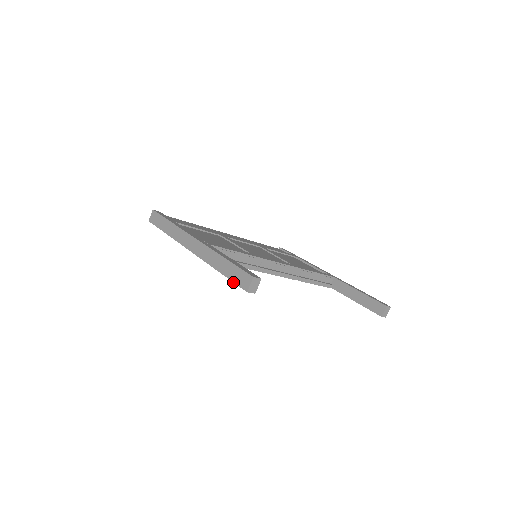
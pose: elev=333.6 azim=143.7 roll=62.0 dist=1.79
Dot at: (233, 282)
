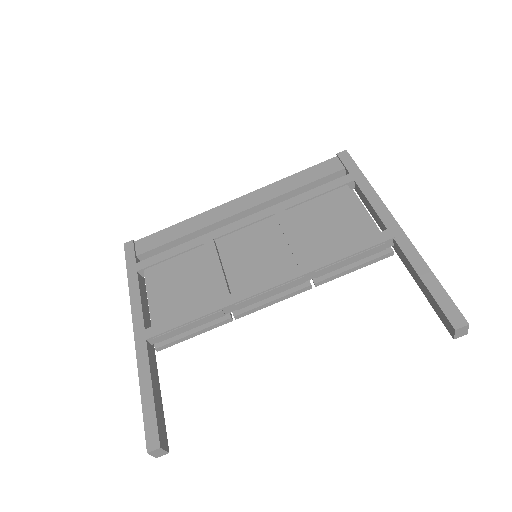
Dot at: occluded
